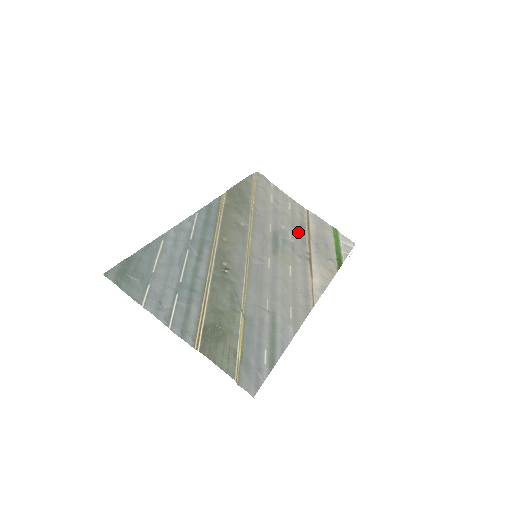
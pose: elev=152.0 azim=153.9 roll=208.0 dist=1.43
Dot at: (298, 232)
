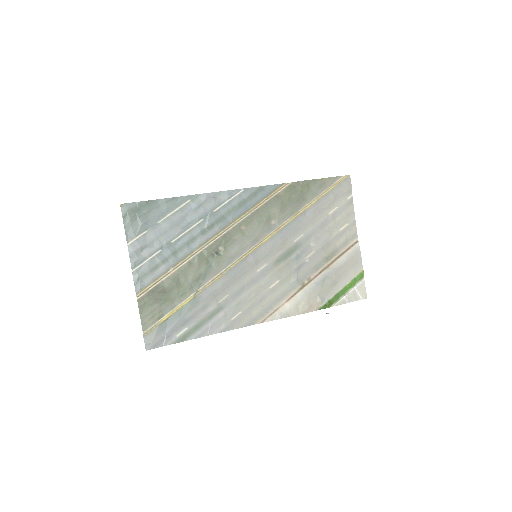
Dot at: (322, 256)
